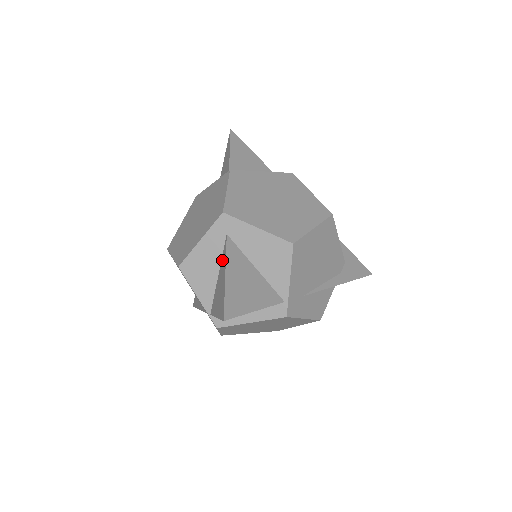
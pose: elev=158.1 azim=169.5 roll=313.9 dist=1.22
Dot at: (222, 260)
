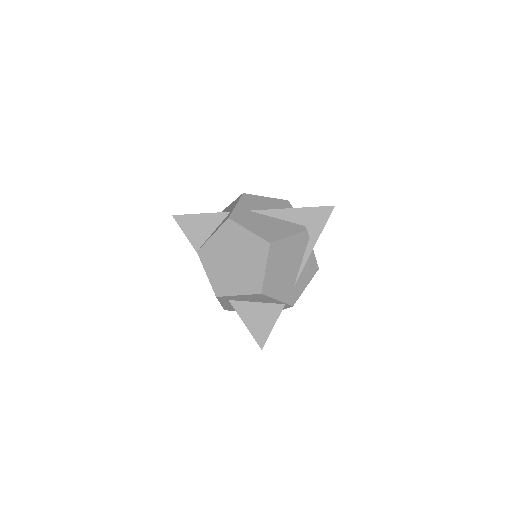
Dot at: occluded
